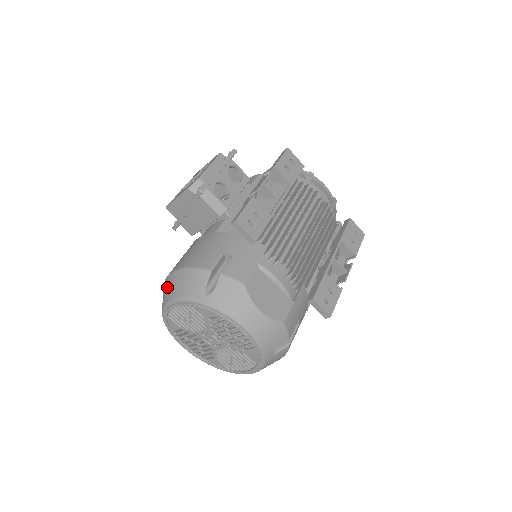
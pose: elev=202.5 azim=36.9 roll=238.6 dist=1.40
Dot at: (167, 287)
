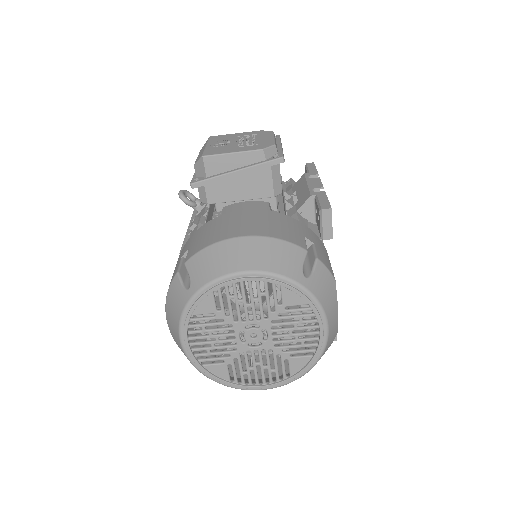
Dot at: (231, 253)
